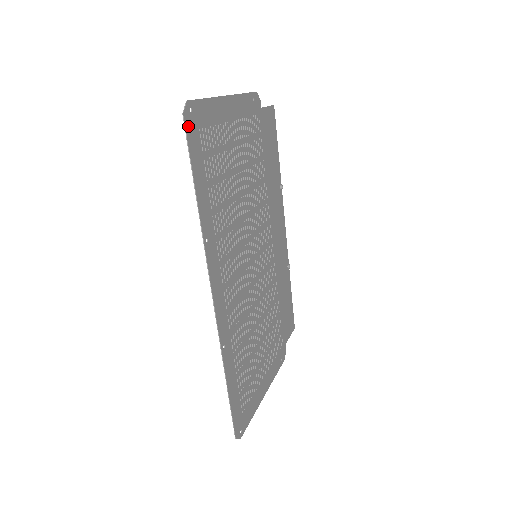
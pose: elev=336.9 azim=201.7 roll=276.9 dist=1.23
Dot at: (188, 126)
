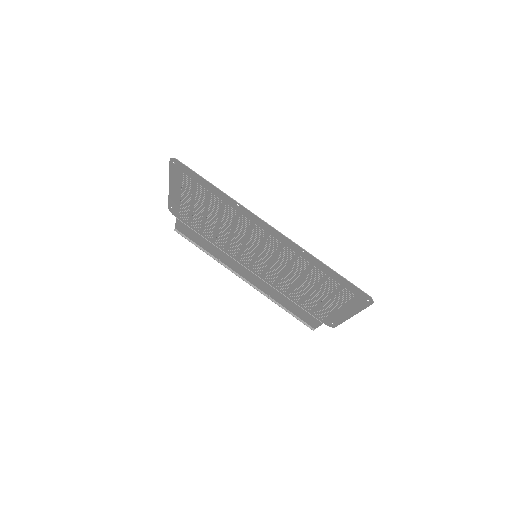
Dot at: (181, 164)
